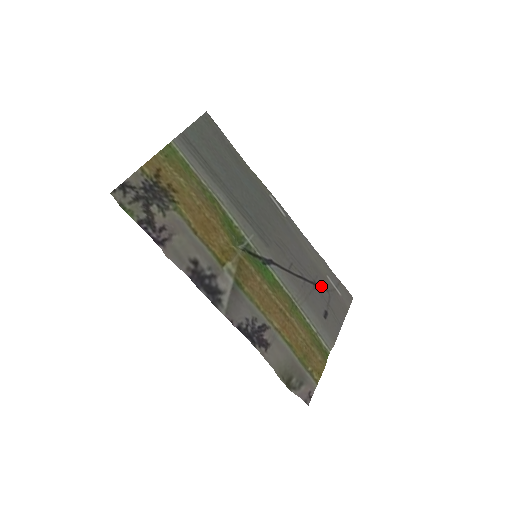
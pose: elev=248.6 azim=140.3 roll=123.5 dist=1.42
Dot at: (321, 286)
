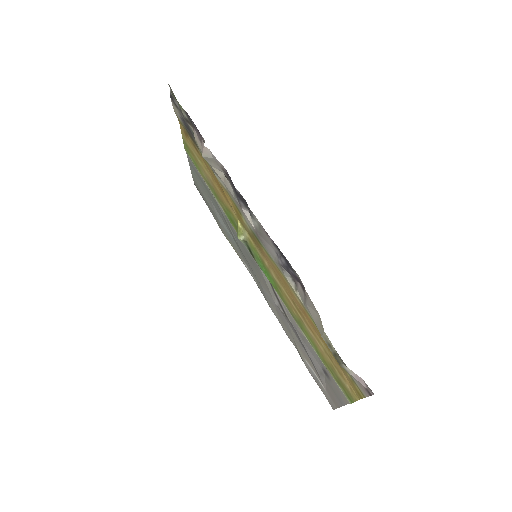
Dot at: (307, 354)
